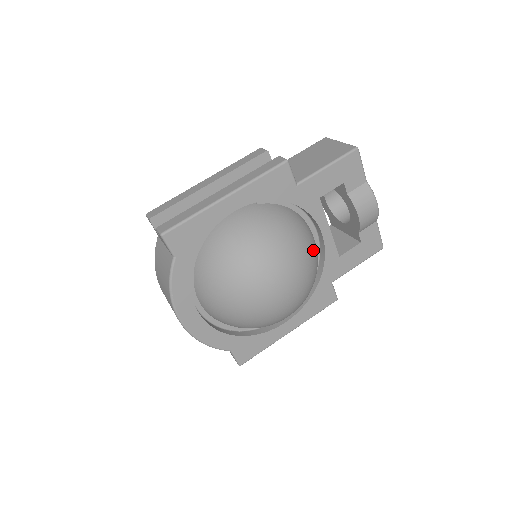
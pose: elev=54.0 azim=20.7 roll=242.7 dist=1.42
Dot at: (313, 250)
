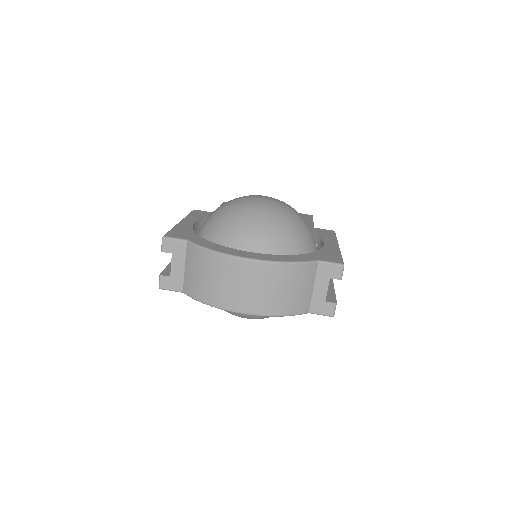
Dot at: occluded
